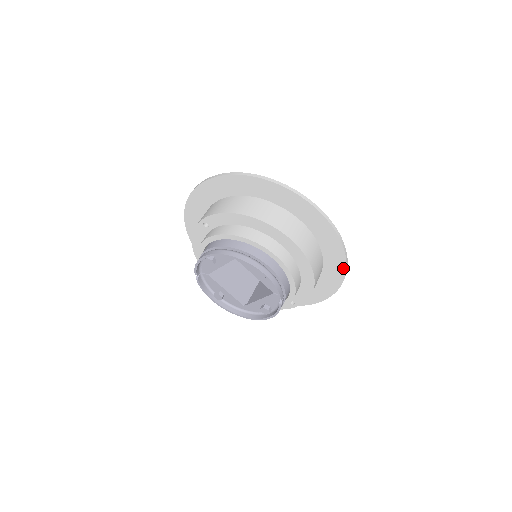
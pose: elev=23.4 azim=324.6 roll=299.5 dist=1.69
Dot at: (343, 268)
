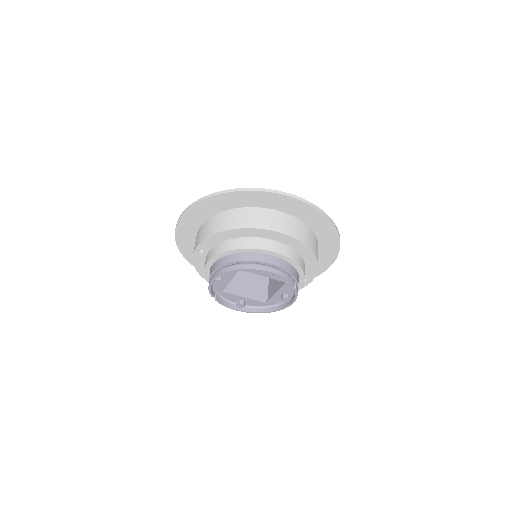
Dot at: (335, 233)
